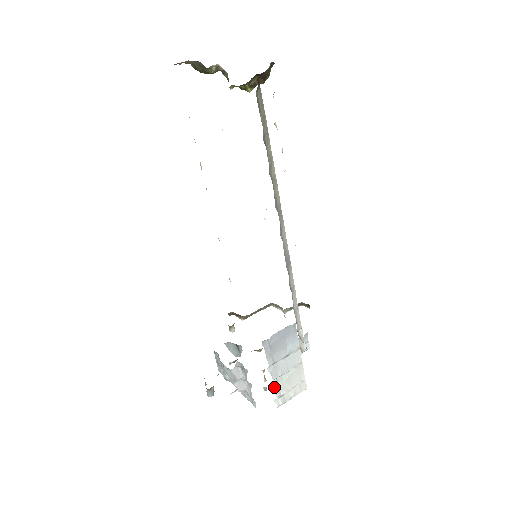
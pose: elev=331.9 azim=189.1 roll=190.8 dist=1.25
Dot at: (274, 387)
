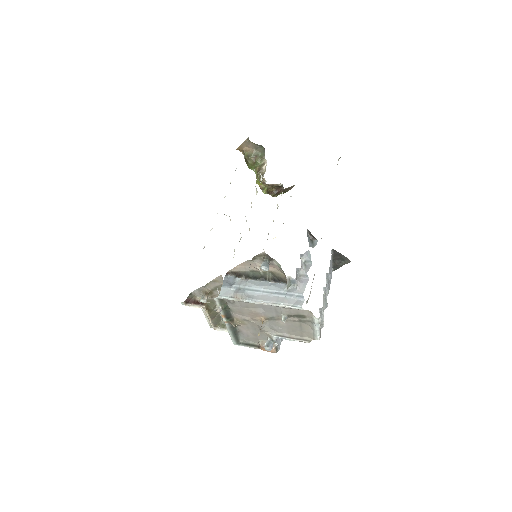
Dot at: (323, 295)
